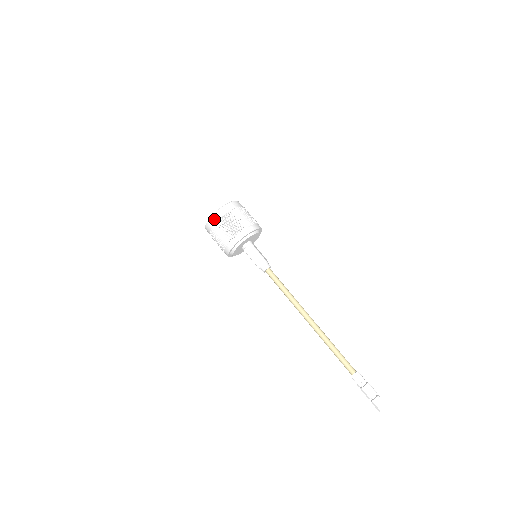
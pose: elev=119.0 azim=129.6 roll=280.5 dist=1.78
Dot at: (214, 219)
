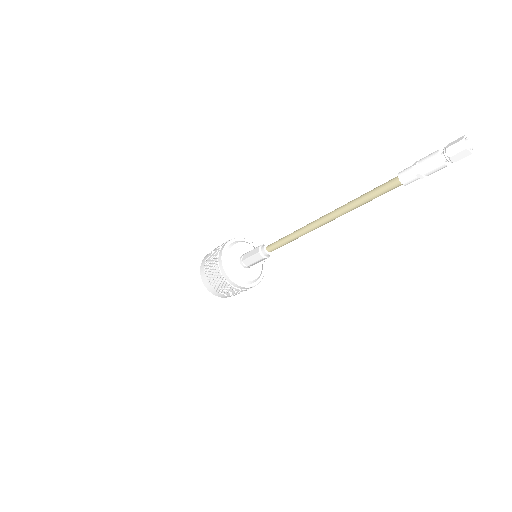
Dot at: (205, 257)
